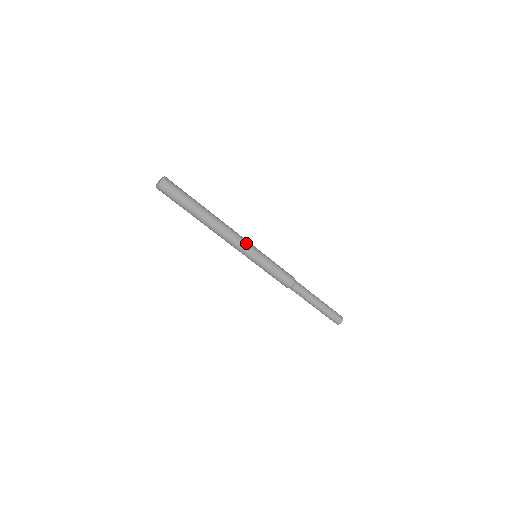
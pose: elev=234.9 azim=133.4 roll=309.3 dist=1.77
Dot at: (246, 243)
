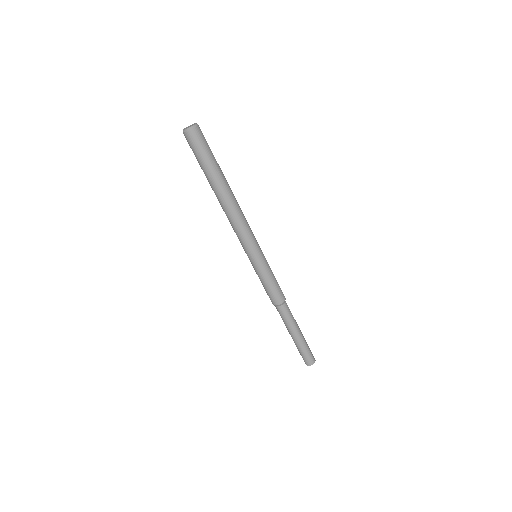
Dot at: (253, 234)
